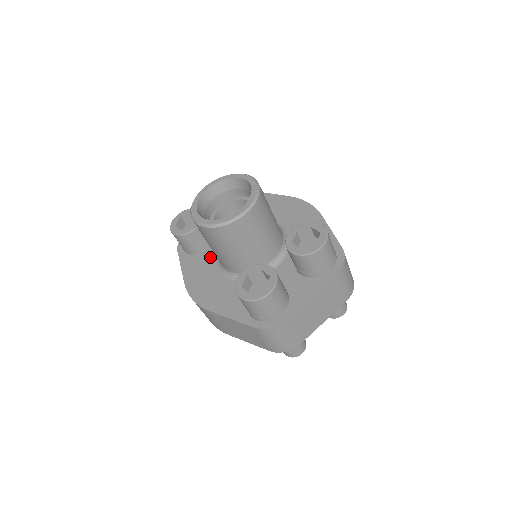
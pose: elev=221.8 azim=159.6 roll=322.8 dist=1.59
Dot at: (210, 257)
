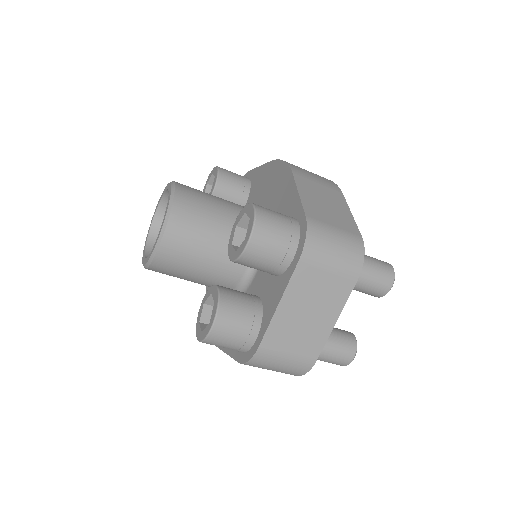
Dot at: occluded
